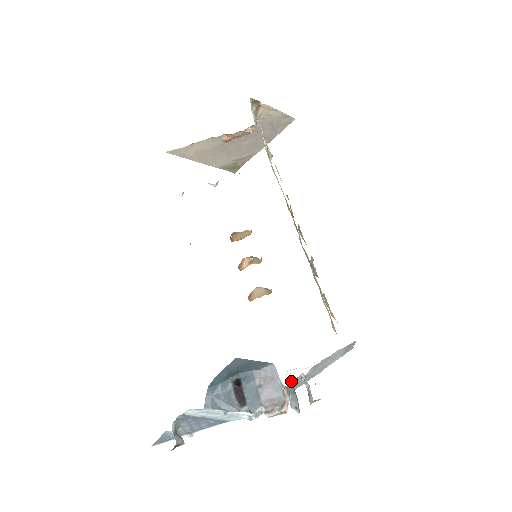
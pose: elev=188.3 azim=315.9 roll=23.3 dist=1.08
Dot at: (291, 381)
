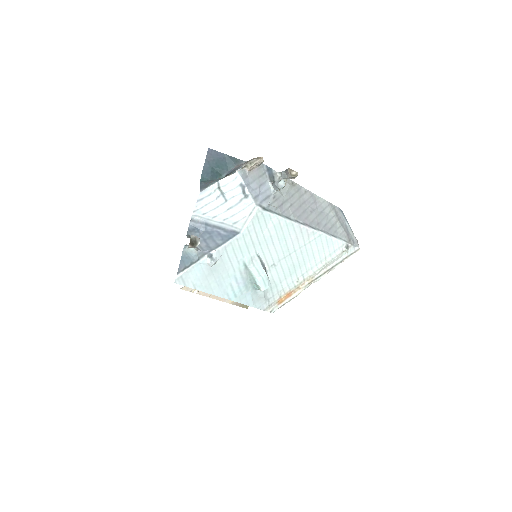
Dot at: (265, 166)
